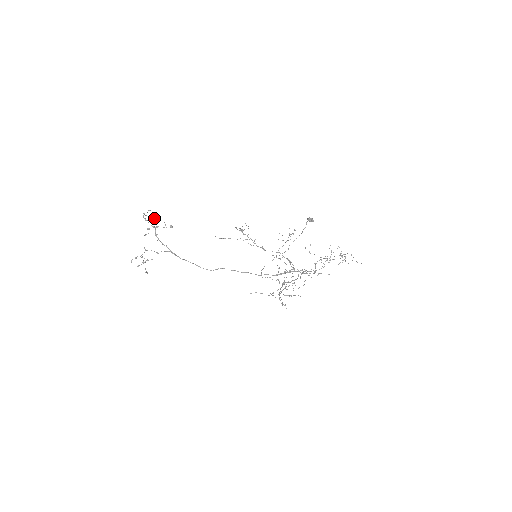
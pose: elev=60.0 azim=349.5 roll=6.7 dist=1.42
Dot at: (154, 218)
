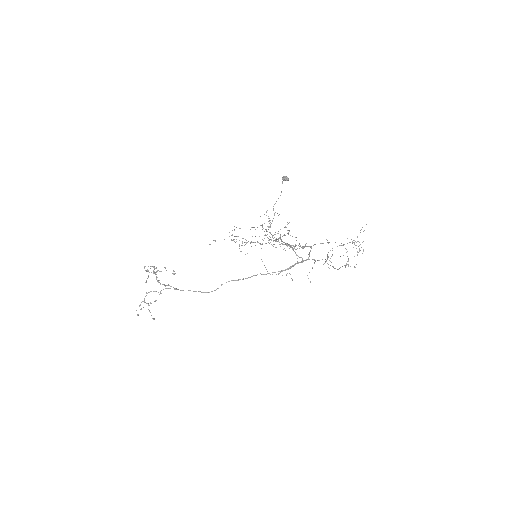
Dot at: (154, 266)
